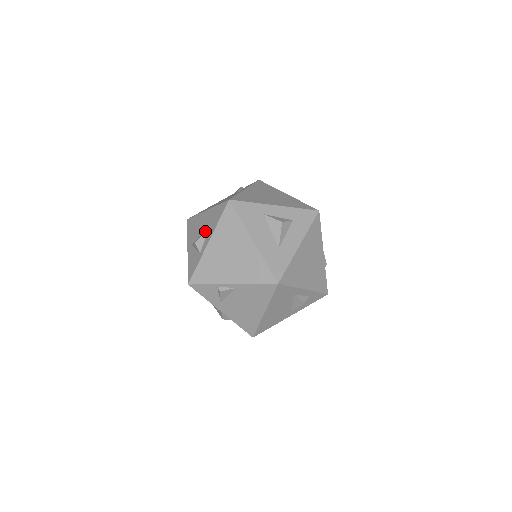
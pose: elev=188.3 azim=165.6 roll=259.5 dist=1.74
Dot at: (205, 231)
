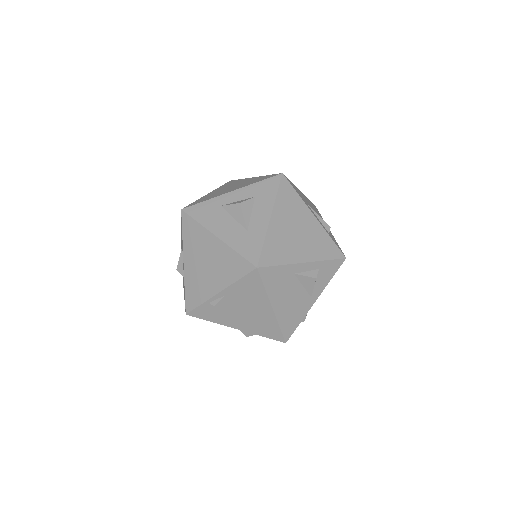
Dot at: (180, 253)
